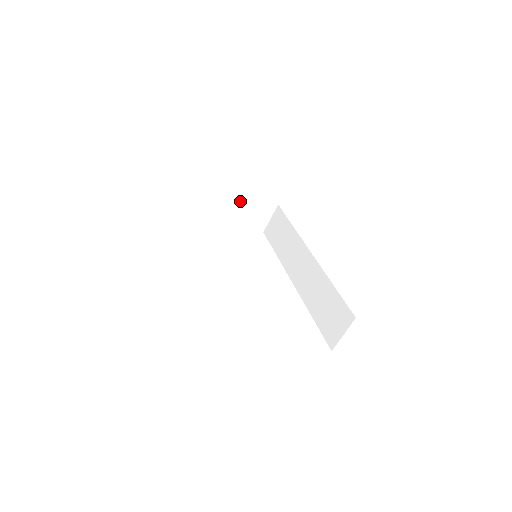
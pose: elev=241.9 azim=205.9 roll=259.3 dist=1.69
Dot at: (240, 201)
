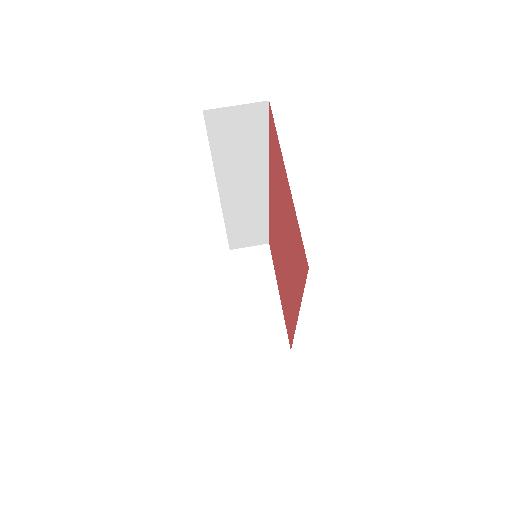
Dot at: (270, 304)
